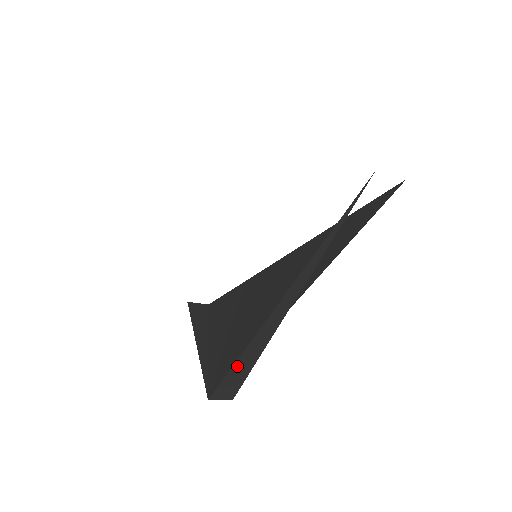
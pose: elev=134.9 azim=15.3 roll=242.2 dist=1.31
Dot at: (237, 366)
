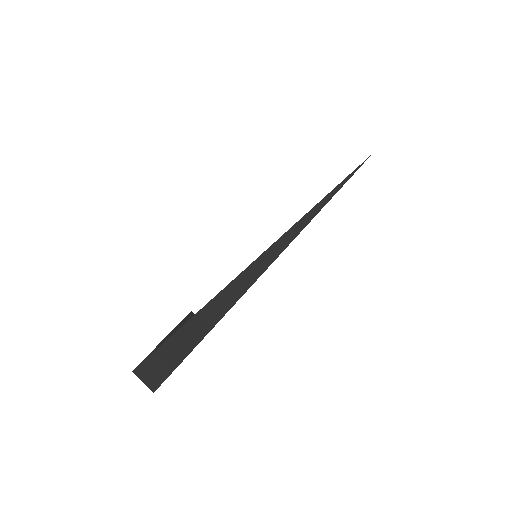
Dot at: (174, 341)
